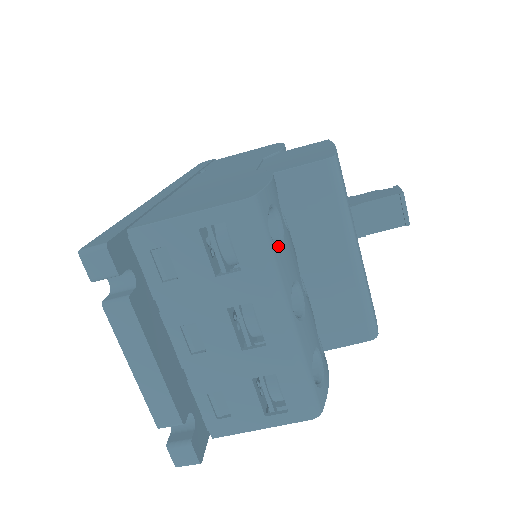
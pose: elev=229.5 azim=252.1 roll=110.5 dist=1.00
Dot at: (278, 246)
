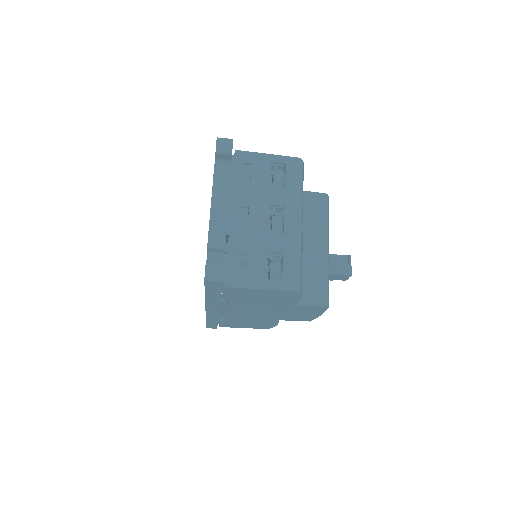
Dot at: occluded
